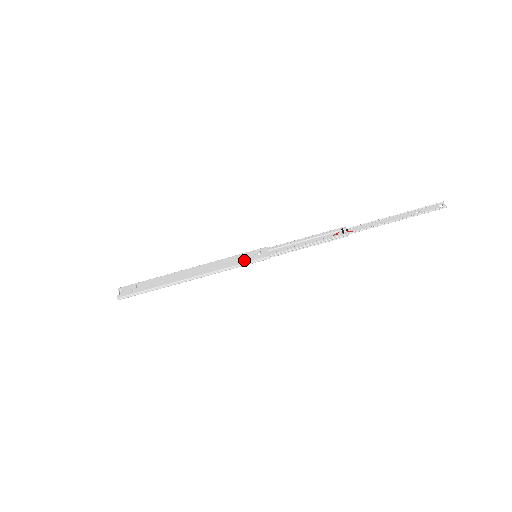
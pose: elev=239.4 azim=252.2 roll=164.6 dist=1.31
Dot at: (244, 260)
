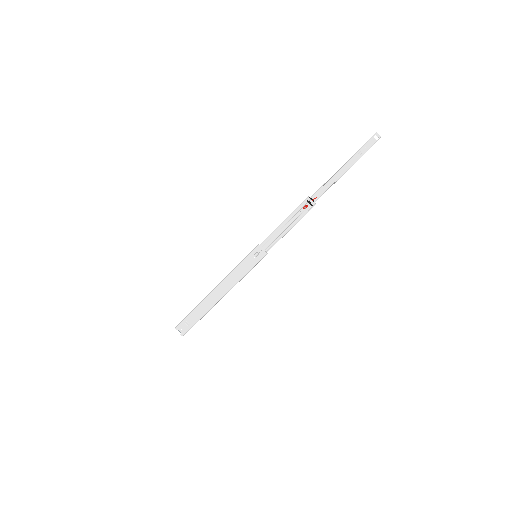
Dot at: (250, 265)
